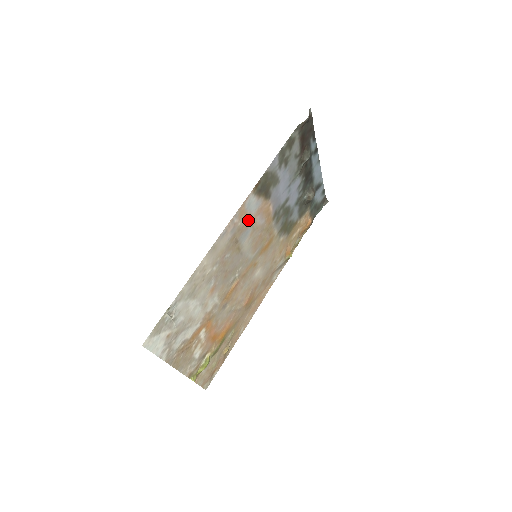
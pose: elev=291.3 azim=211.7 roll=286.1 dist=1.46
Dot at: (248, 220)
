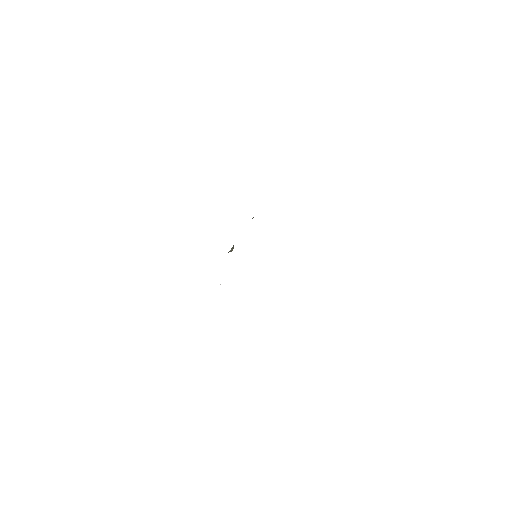
Dot at: occluded
